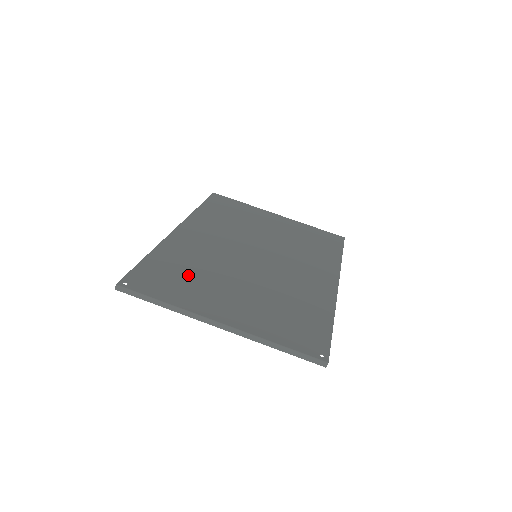
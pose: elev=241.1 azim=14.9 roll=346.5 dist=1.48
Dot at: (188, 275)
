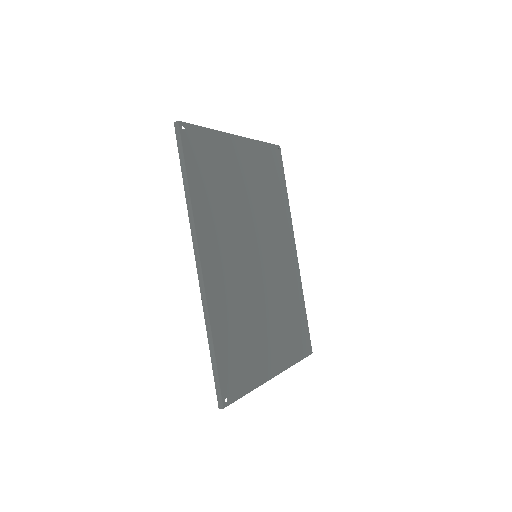
Dot at: (243, 342)
